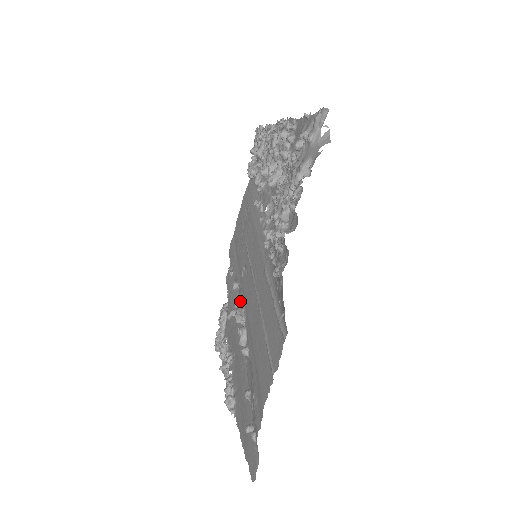
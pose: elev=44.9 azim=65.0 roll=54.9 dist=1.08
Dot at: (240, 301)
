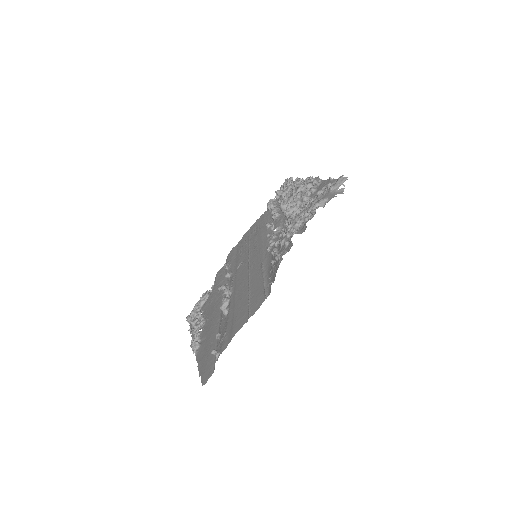
Dot at: occluded
